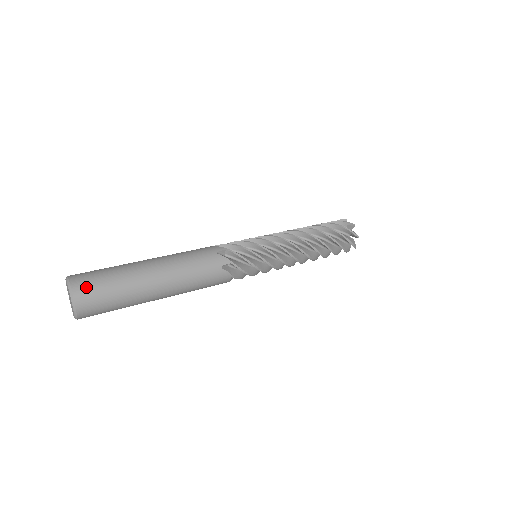
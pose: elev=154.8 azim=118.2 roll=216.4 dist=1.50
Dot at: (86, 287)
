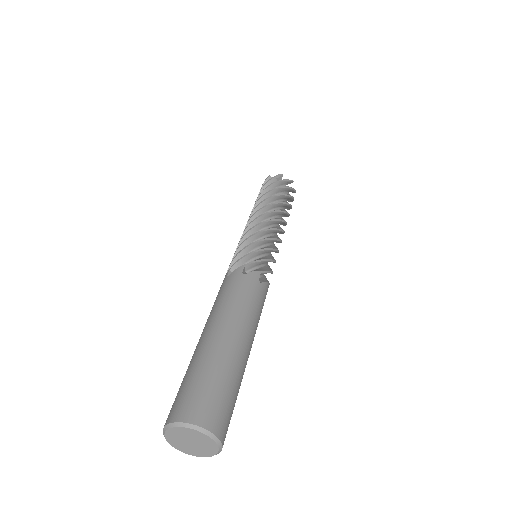
Dot at: (205, 409)
